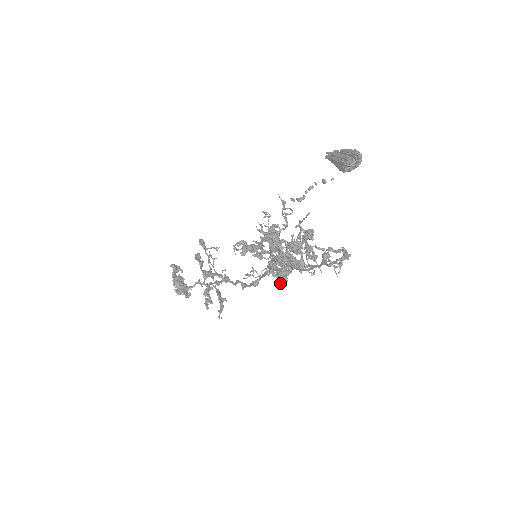
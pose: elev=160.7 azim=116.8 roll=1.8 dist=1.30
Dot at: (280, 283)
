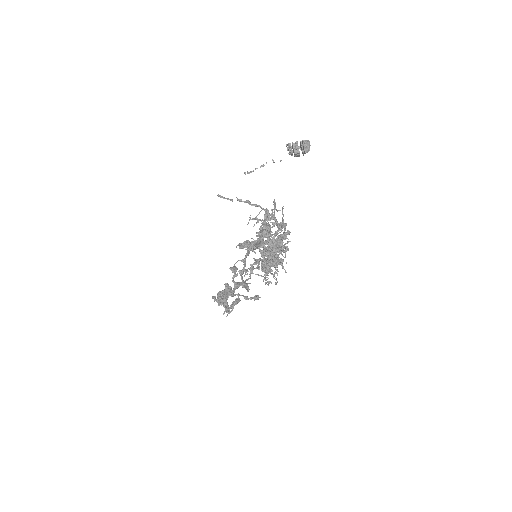
Dot at: occluded
